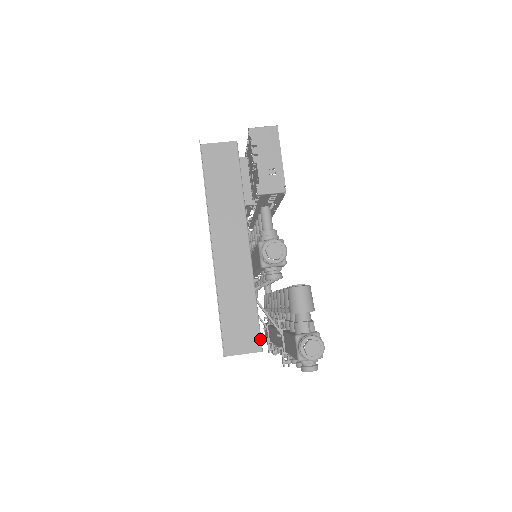
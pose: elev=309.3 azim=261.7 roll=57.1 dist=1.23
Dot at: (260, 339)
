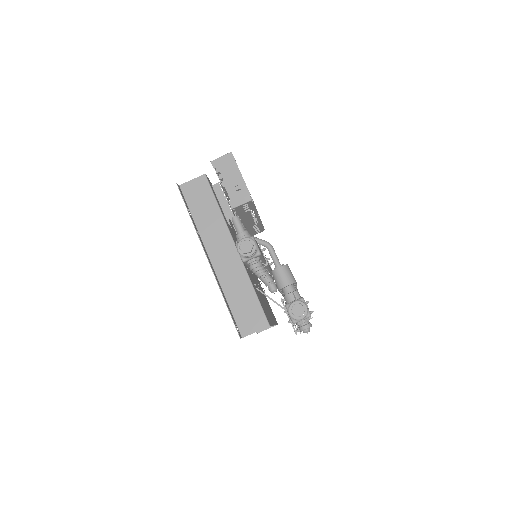
Dot at: (265, 317)
